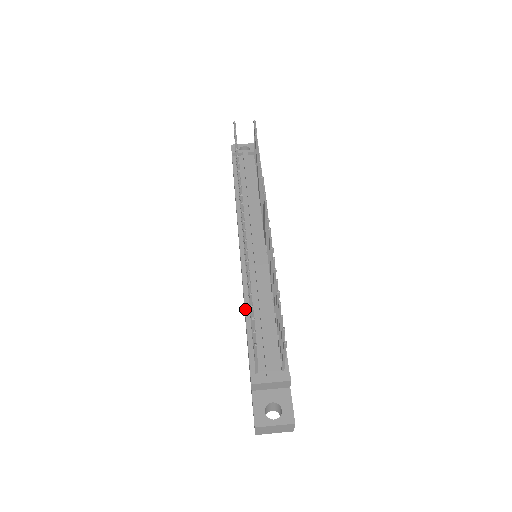
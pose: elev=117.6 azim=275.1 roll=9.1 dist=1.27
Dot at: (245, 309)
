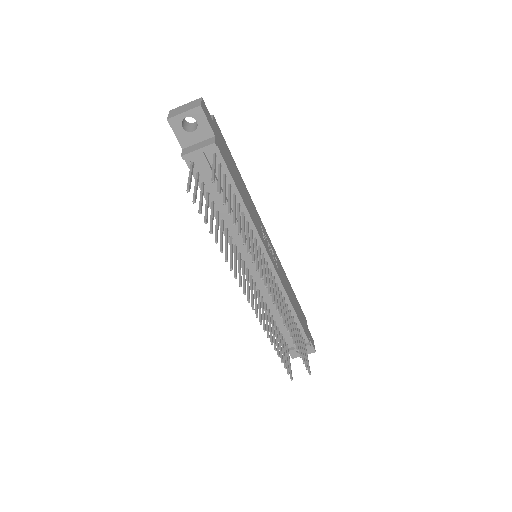
Dot at: occluded
